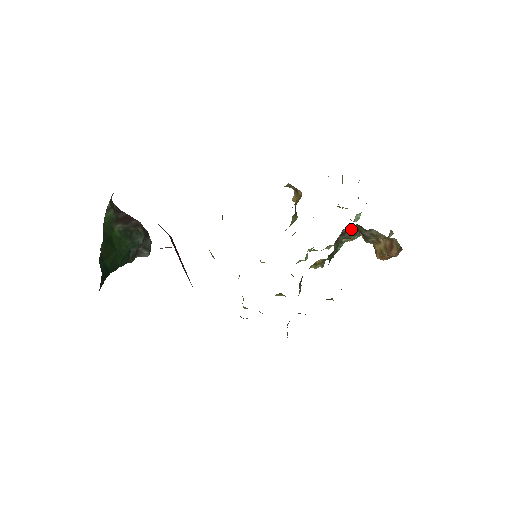
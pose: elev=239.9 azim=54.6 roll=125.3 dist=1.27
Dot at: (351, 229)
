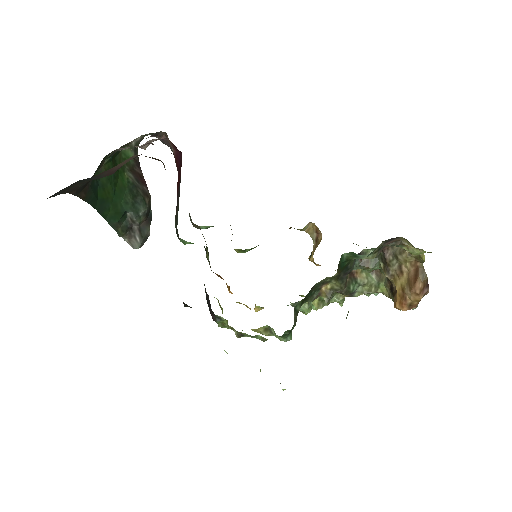
Dot at: occluded
